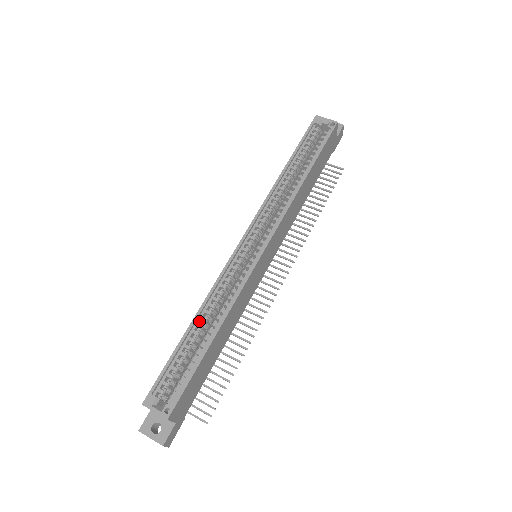
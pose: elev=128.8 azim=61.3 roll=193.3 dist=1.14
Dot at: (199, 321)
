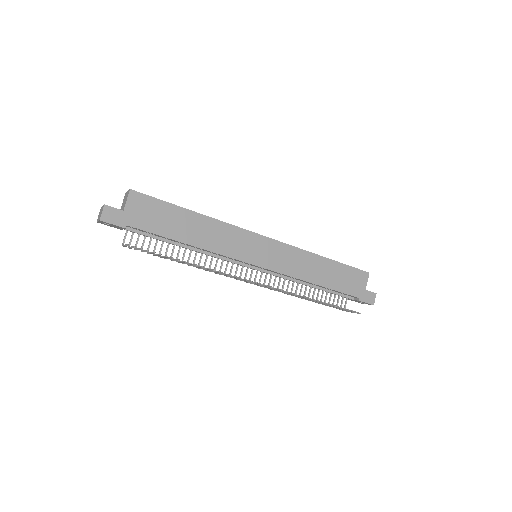
Dot at: occluded
